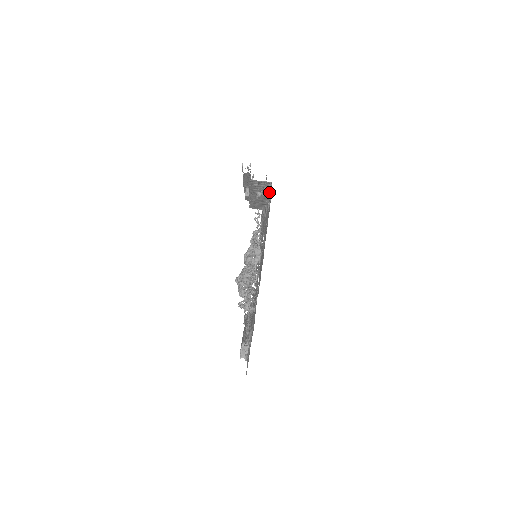
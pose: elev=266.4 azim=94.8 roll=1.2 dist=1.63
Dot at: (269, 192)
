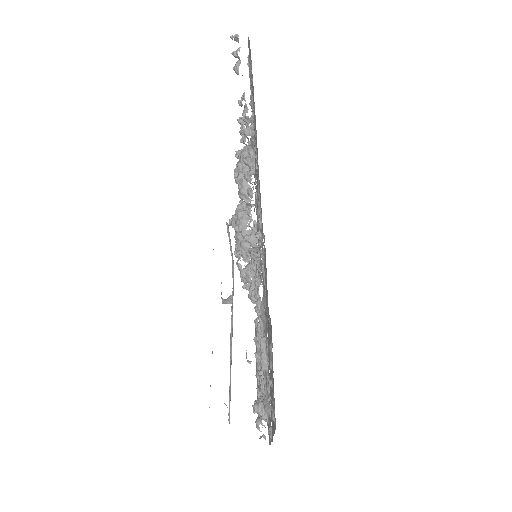
Dot at: (270, 405)
